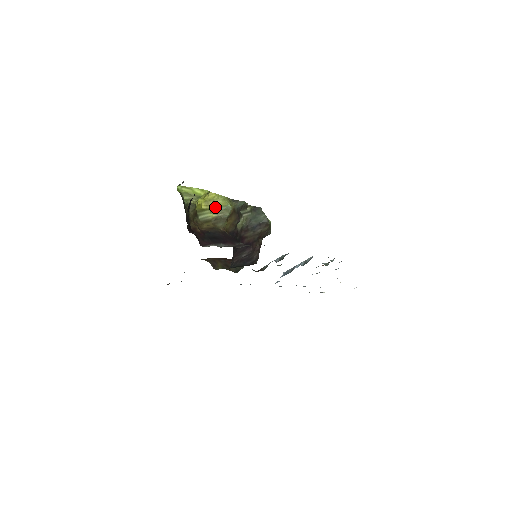
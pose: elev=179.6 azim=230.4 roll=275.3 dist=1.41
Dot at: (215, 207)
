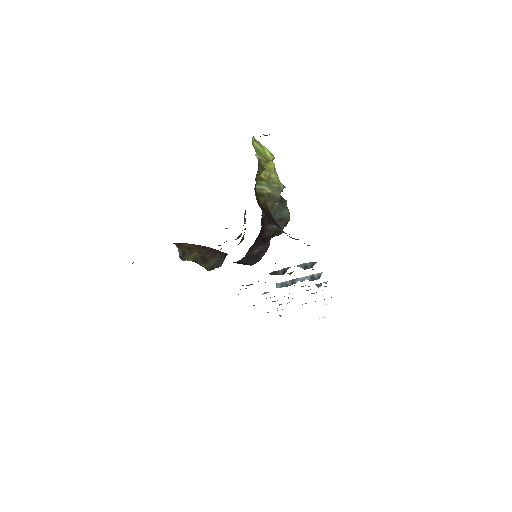
Dot at: (270, 181)
